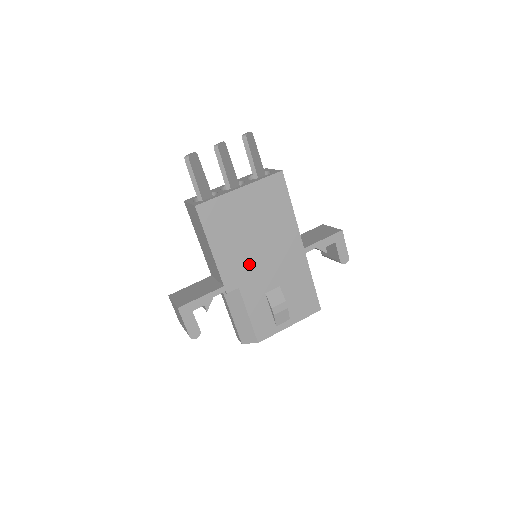
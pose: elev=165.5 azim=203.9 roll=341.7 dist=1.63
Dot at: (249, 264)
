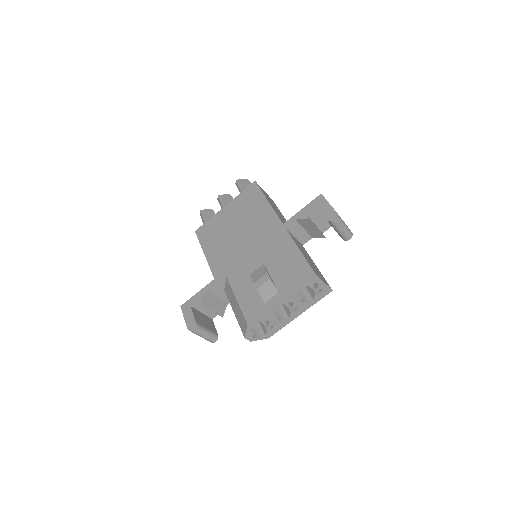
Dot at: (234, 255)
